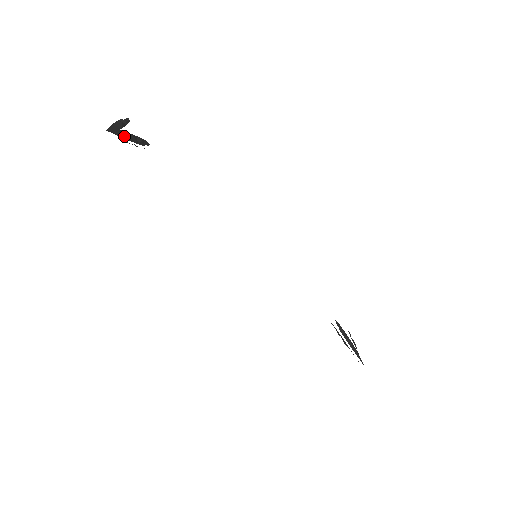
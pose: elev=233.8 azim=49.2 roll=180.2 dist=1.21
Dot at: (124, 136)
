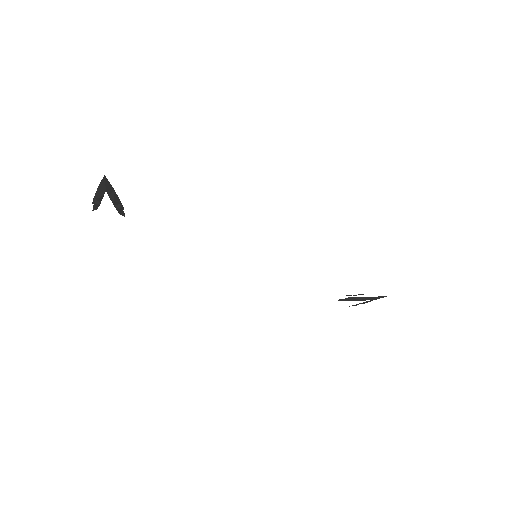
Dot at: (113, 189)
